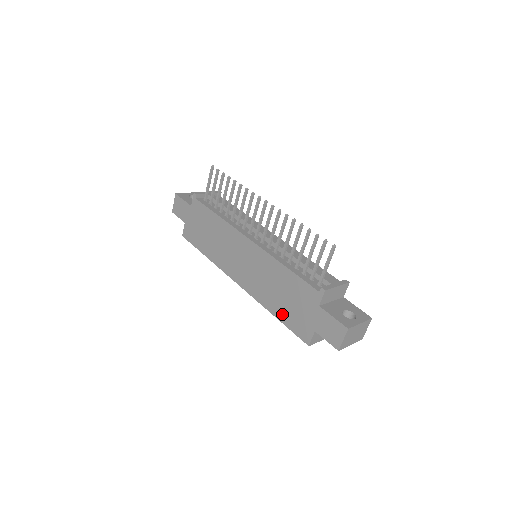
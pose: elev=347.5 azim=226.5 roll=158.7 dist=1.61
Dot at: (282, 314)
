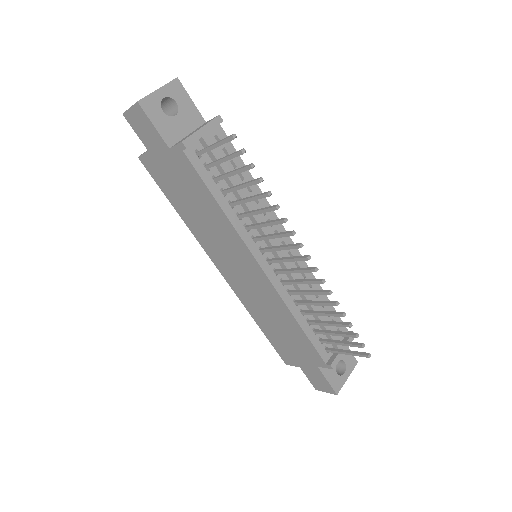
Dot at: (269, 333)
